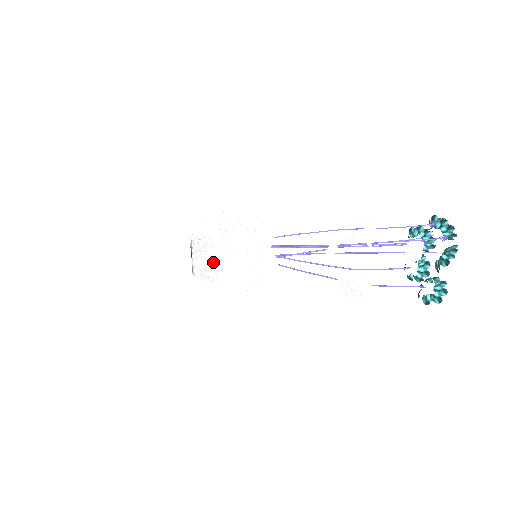
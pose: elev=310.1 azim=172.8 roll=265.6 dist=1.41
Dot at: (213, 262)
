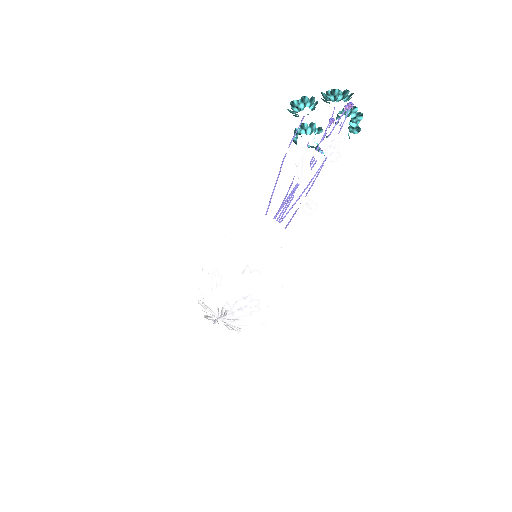
Dot at: (273, 311)
